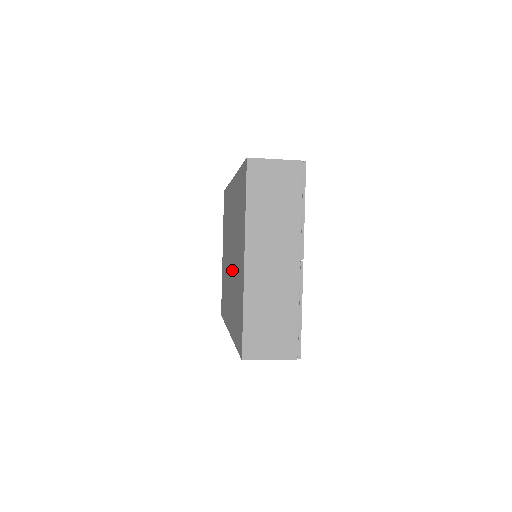
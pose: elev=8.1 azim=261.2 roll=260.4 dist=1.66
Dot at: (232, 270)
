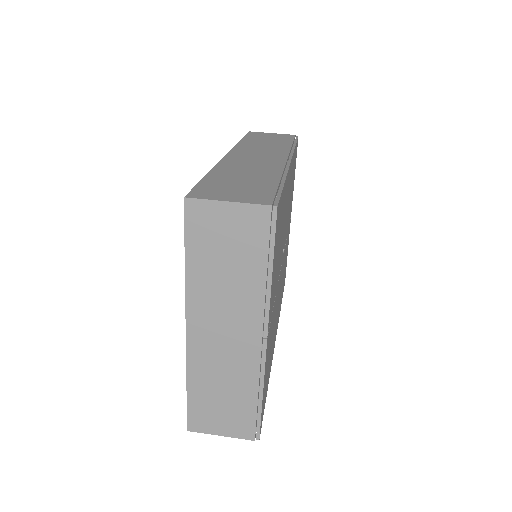
Dot at: occluded
